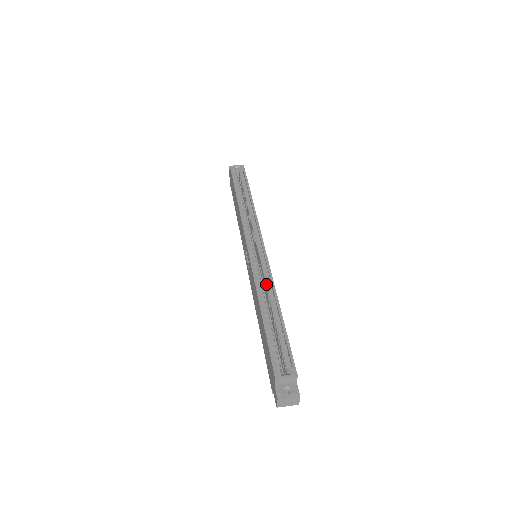
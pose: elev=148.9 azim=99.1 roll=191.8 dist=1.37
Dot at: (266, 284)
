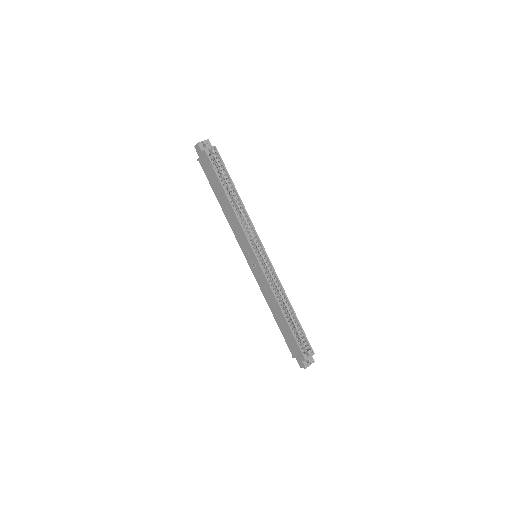
Dot at: (278, 289)
